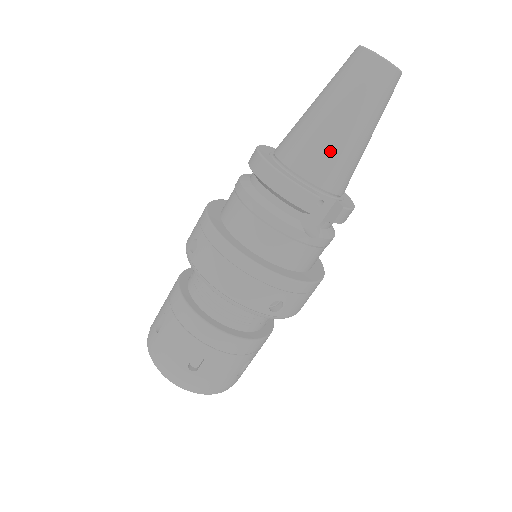
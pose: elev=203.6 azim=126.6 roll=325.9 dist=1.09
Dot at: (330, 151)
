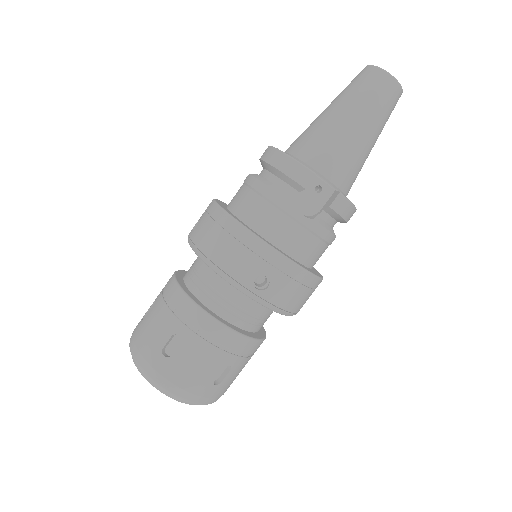
Dot at: (331, 140)
